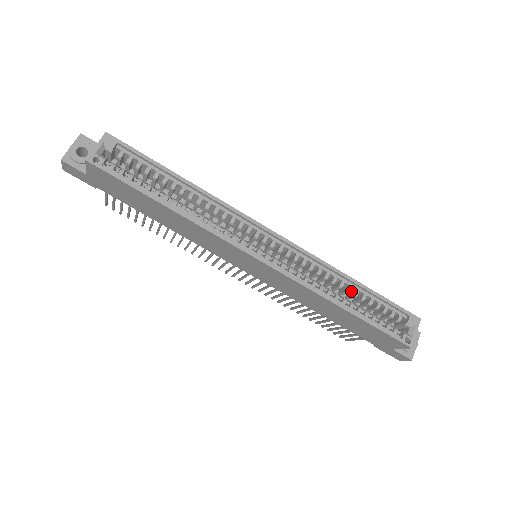
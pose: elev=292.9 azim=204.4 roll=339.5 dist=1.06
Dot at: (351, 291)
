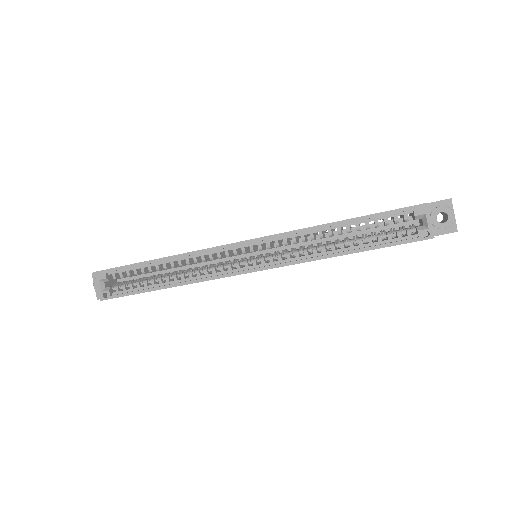
Dot at: occluded
